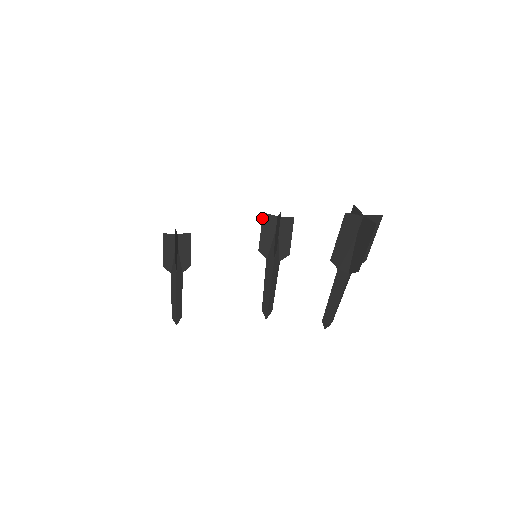
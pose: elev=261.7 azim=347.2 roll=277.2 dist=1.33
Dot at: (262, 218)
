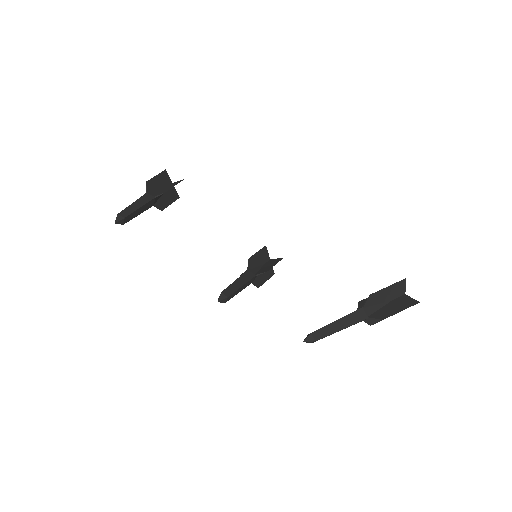
Dot at: (264, 247)
